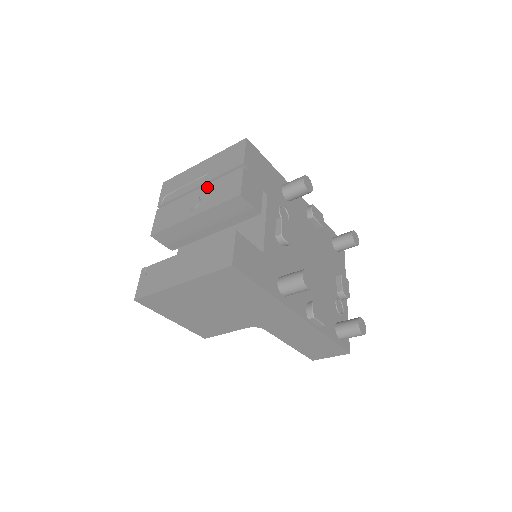
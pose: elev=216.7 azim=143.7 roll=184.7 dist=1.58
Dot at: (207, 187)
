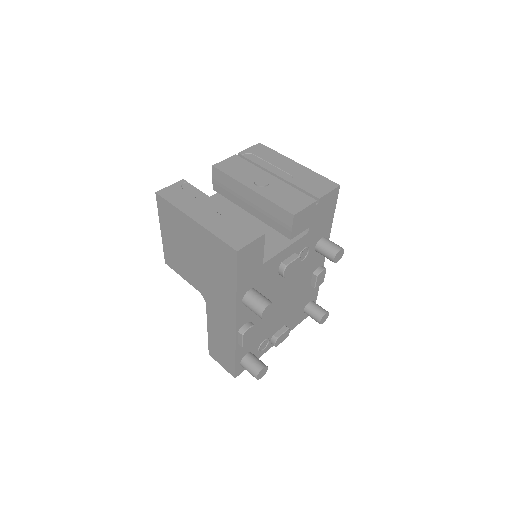
Dot at: (281, 183)
